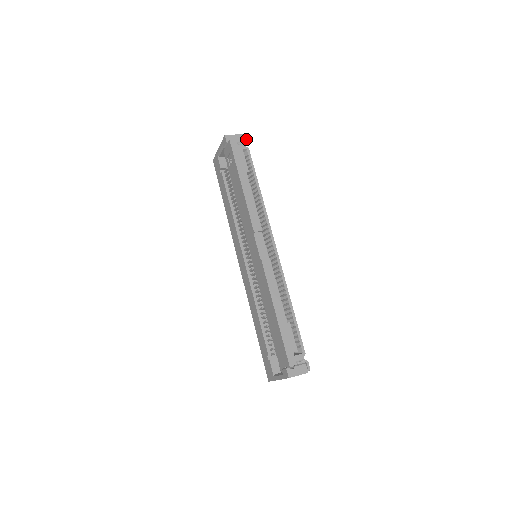
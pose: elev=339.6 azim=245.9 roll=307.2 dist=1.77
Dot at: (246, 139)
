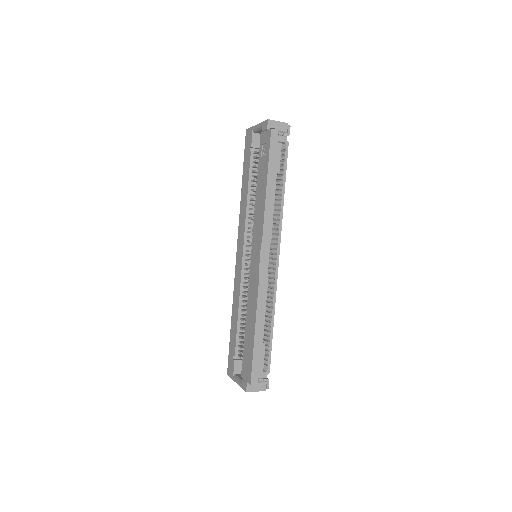
Dot at: (289, 130)
